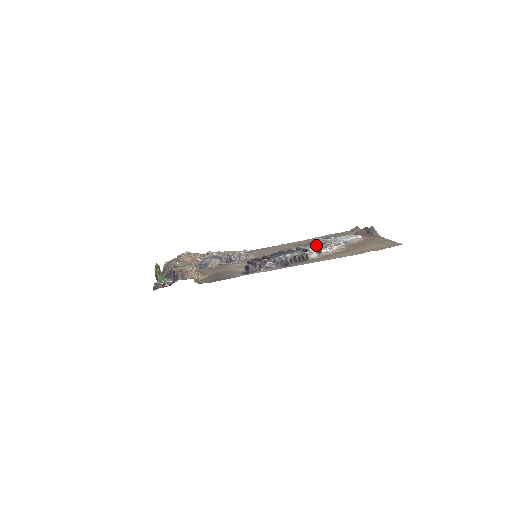
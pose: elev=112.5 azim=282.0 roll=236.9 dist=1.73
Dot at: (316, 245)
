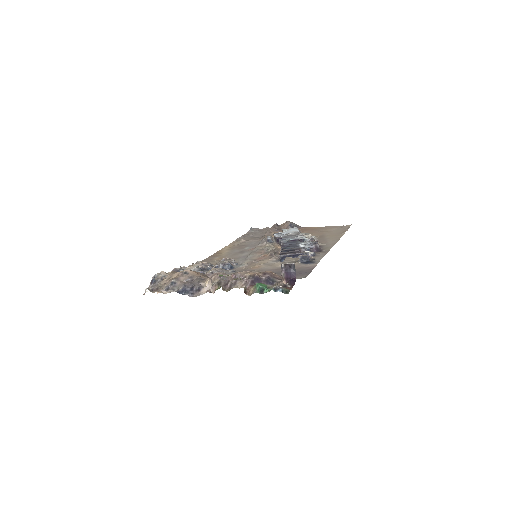
Dot at: (297, 236)
